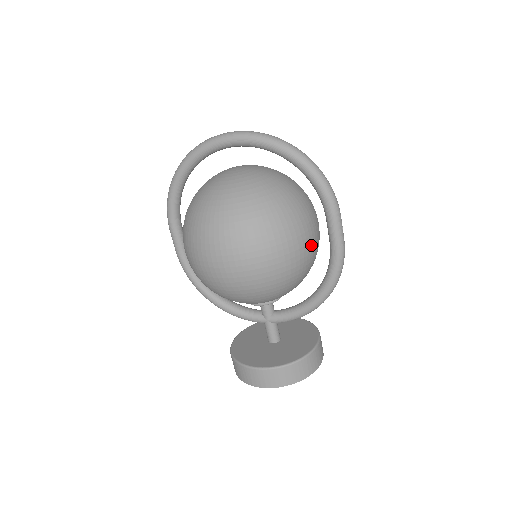
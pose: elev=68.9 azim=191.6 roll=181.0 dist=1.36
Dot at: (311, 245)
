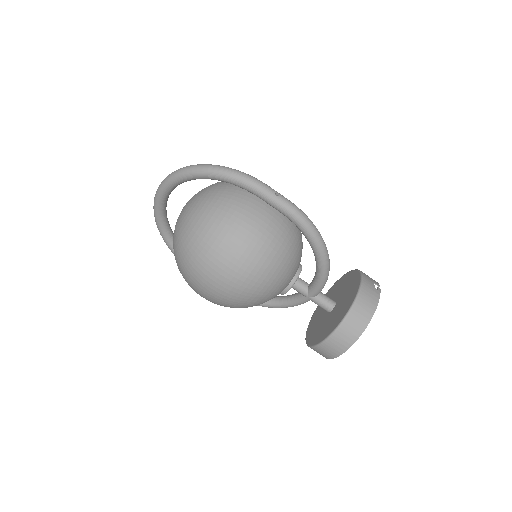
Dot at: (265, 227)
